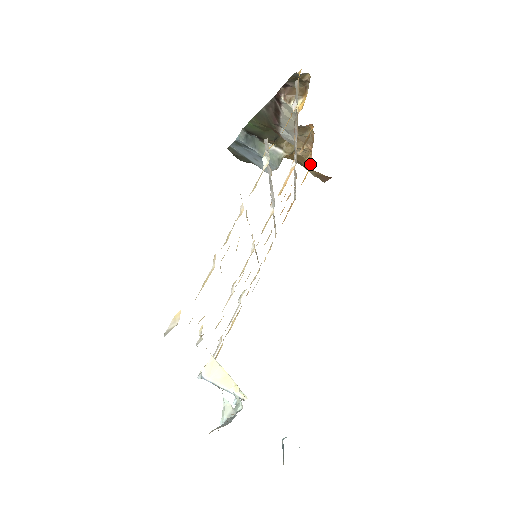
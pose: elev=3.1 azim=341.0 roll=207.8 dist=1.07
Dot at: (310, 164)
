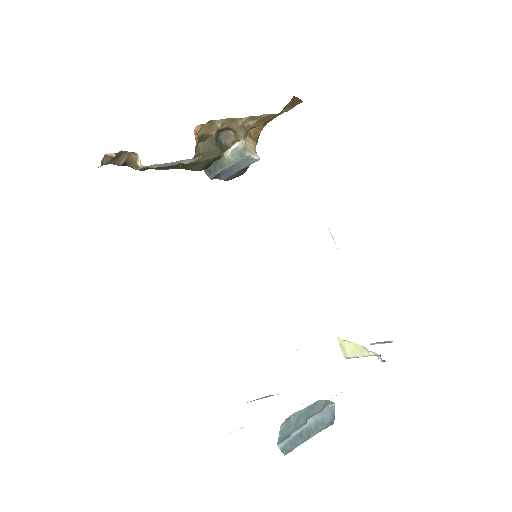
Dot at: (269, 114)
